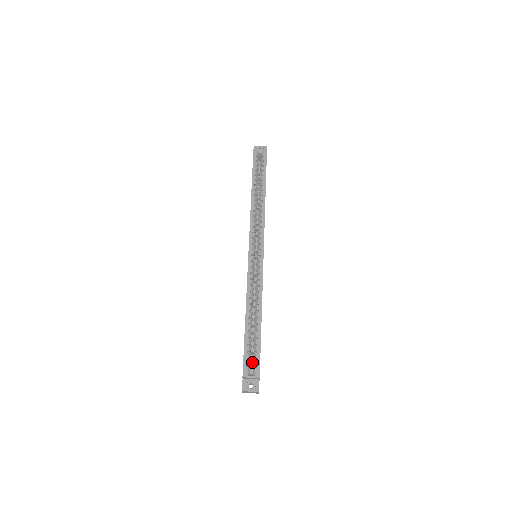
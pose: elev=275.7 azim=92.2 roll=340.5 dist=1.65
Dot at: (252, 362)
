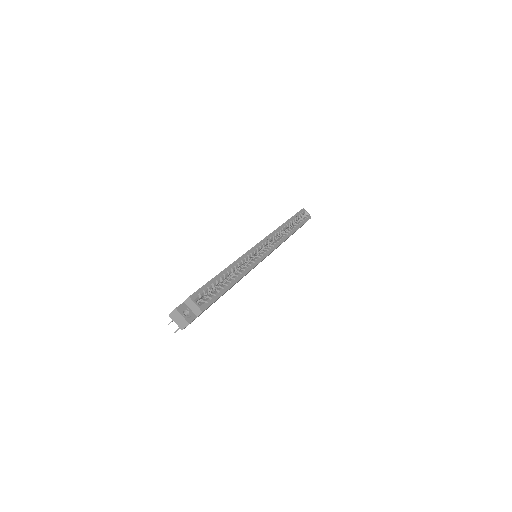
Dot at: occluded
